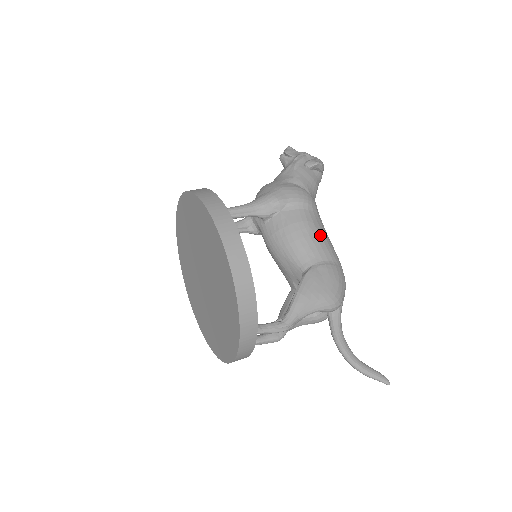
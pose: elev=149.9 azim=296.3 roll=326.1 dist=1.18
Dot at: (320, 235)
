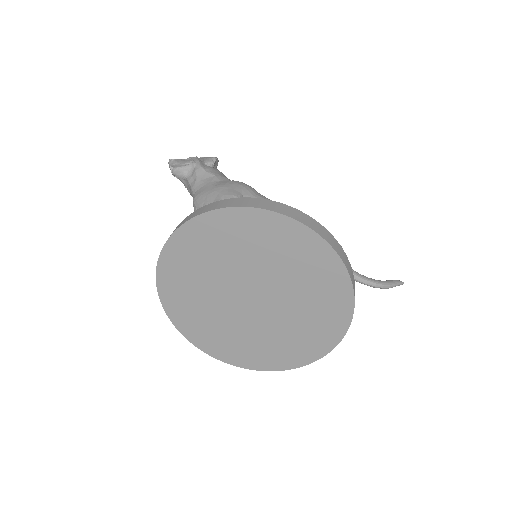
Dot at: occluded
